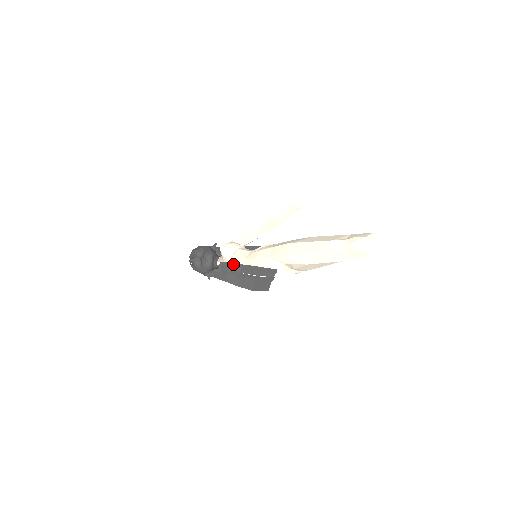
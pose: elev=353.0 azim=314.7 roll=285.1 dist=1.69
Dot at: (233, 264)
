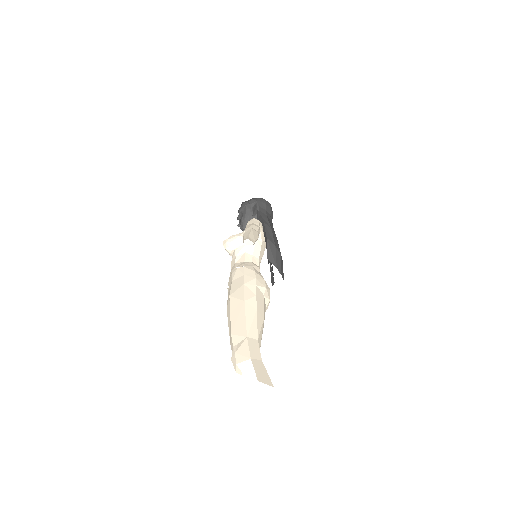
Dot at: occluded
